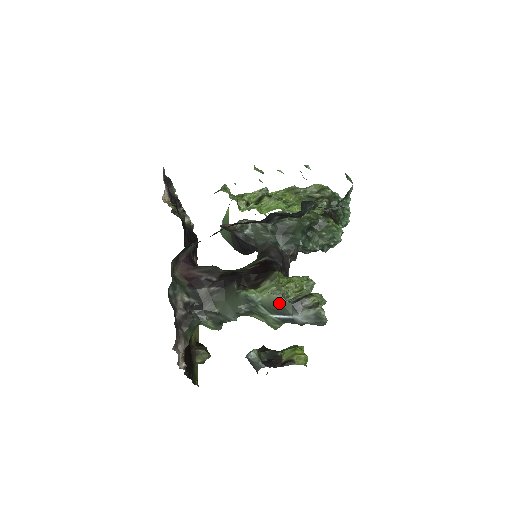
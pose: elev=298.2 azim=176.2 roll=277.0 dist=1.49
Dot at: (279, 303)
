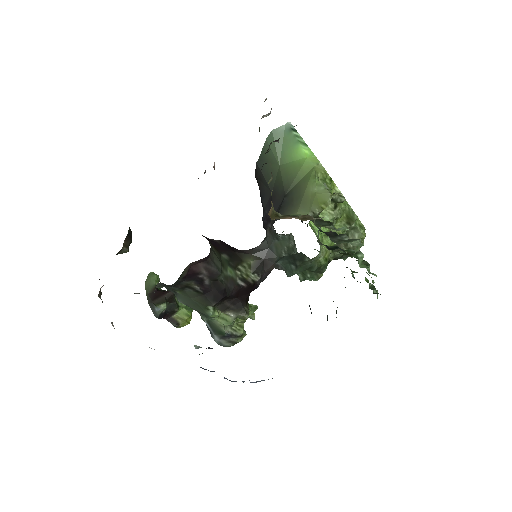
Dot at: (219, 331)
